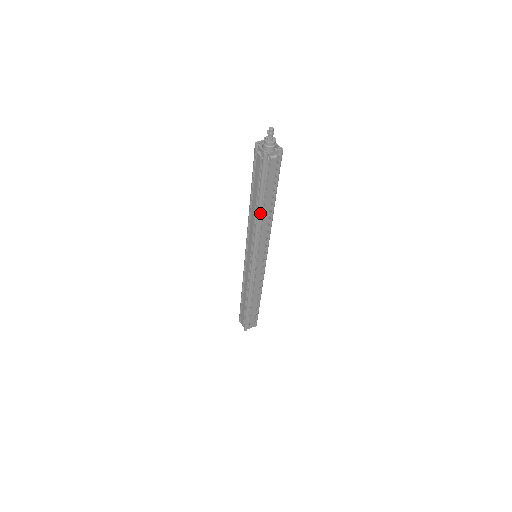
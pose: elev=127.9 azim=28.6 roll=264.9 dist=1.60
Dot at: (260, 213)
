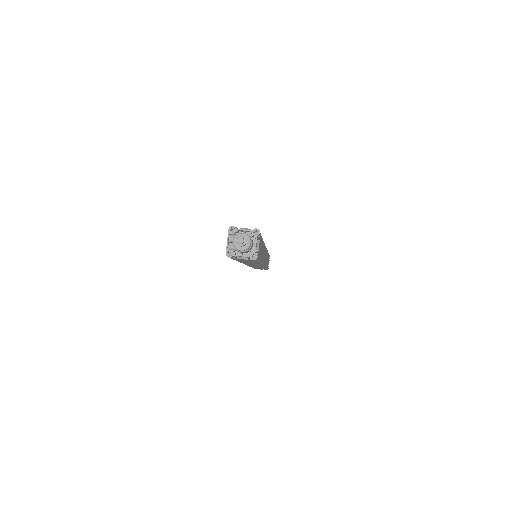
Dot at: (261, 261)
